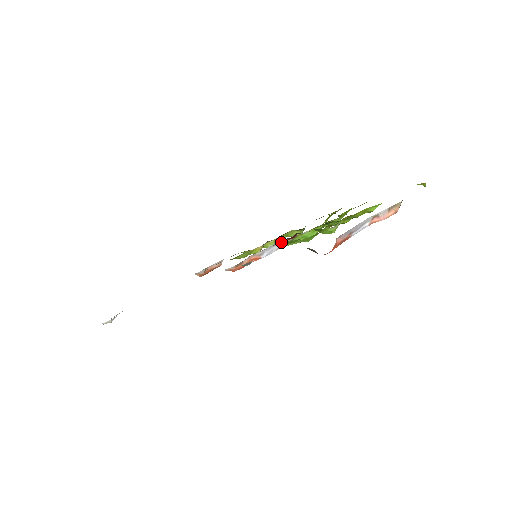
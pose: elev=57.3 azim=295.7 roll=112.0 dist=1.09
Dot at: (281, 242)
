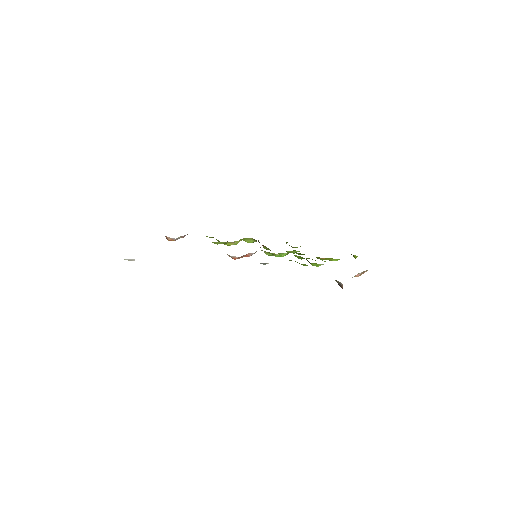
Dot at: (269, 252)
